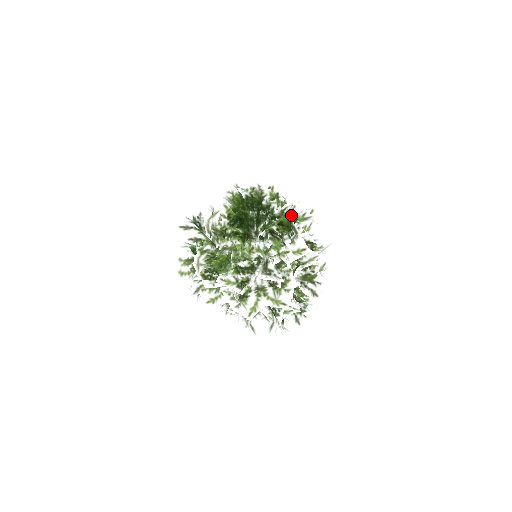
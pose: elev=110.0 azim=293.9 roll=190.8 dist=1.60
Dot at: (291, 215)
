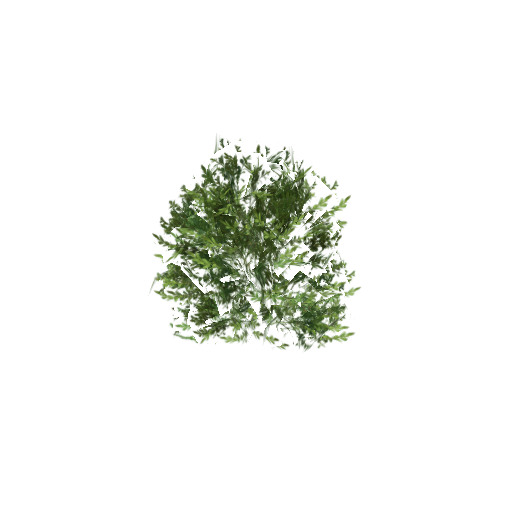
Dot at: occluded
